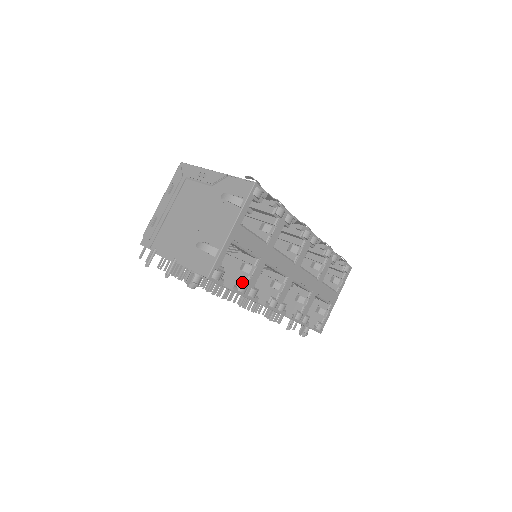
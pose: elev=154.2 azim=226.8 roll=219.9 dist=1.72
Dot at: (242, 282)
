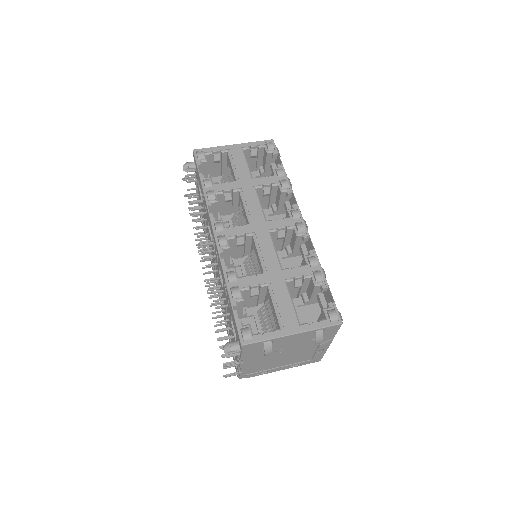
Dot at: (211, 180)
